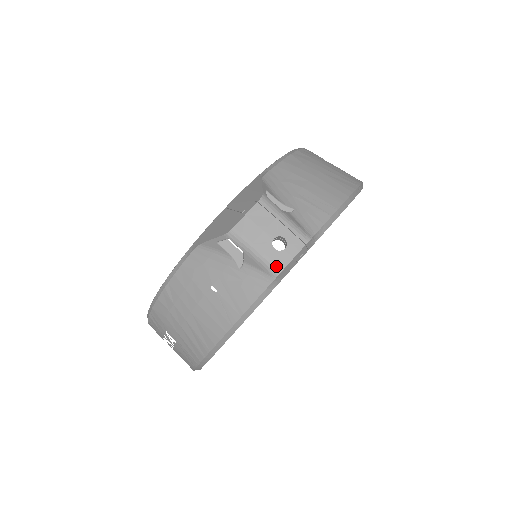
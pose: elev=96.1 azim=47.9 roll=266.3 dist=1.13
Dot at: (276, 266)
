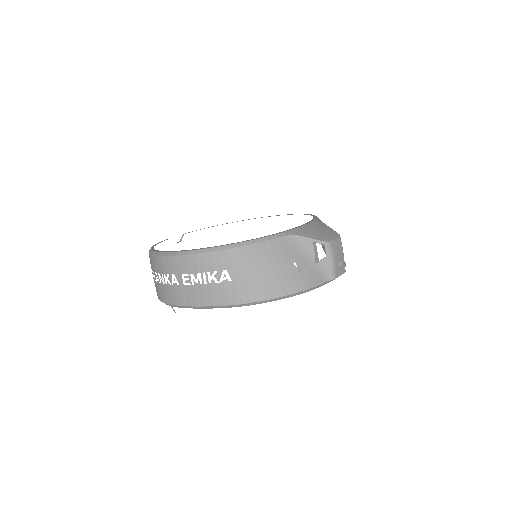
Dot at: (336, 274)
